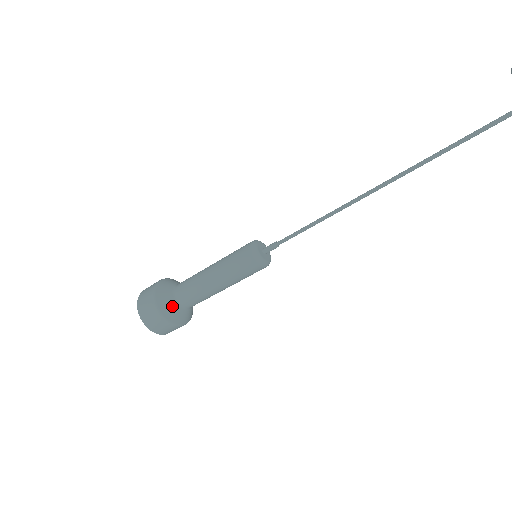
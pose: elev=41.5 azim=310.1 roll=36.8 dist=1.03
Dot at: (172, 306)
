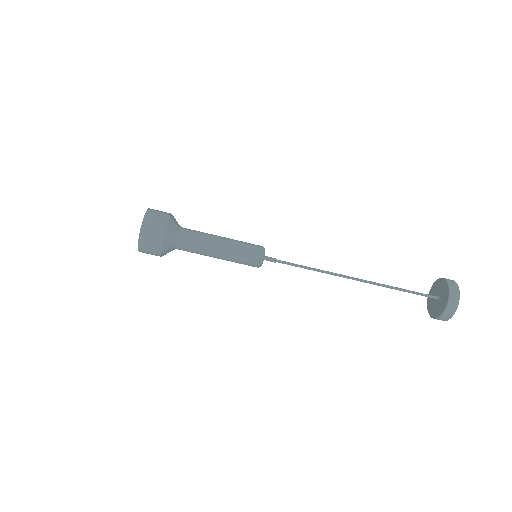
Dot at: (176, 226)
